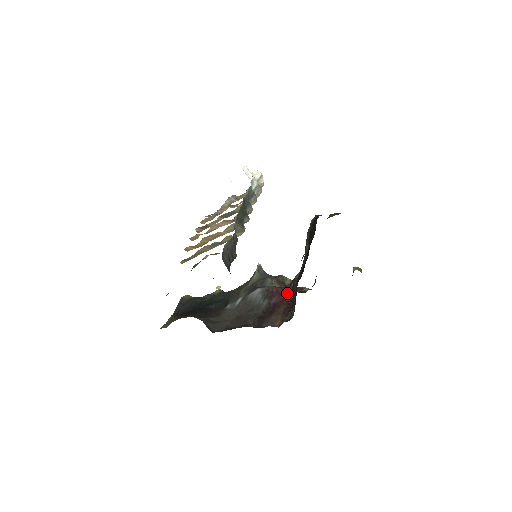
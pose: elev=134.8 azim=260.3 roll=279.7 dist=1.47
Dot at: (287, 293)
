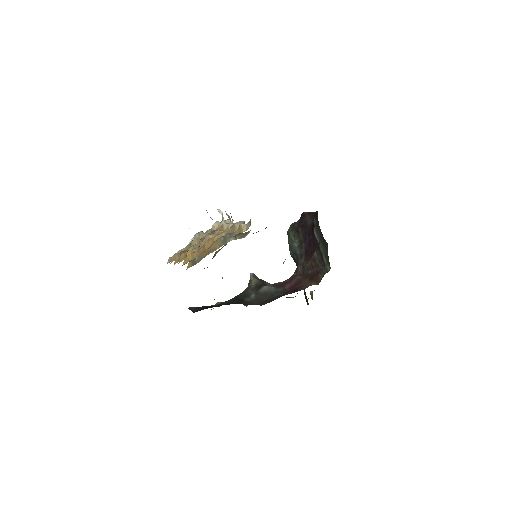
Dot at: (299, 276)
